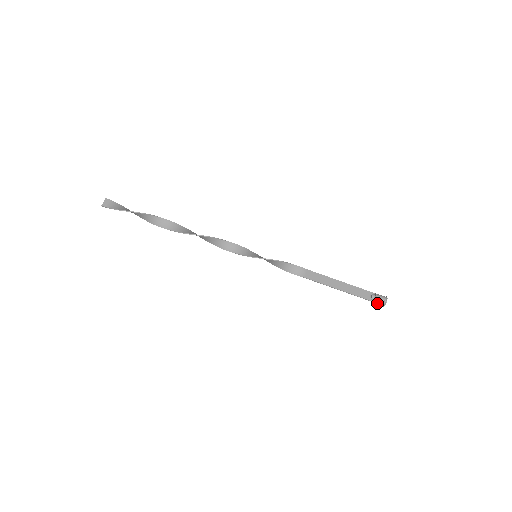
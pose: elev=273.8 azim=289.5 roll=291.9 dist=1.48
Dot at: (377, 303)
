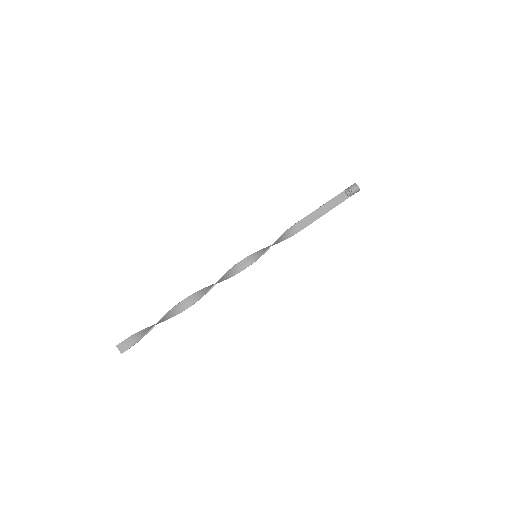
Dot at: (353, 194)
